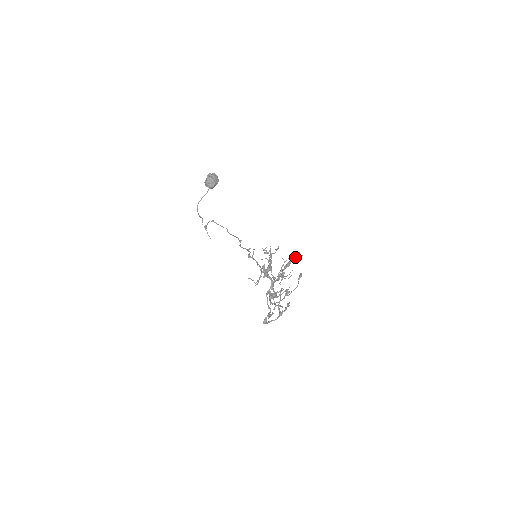
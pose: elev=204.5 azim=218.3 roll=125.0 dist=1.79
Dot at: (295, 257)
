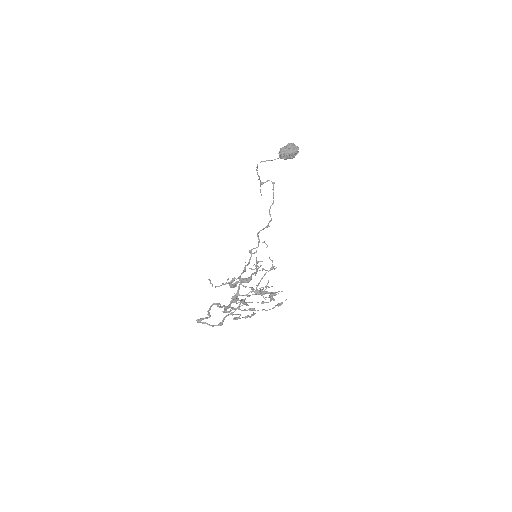
Dot at: occluded
